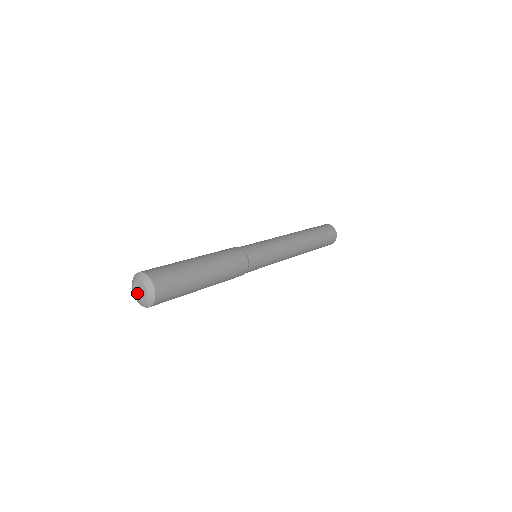
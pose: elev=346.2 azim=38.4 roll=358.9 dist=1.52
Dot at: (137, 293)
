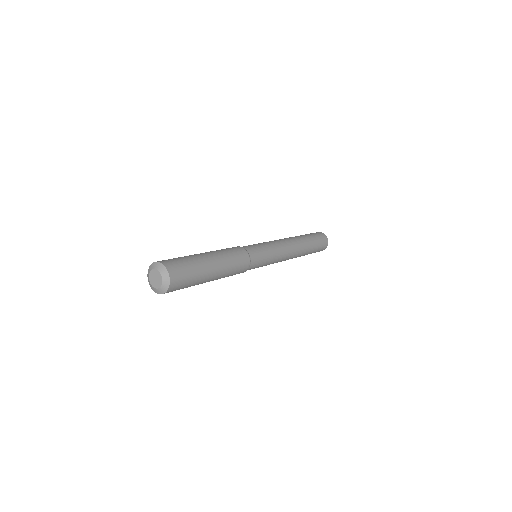
Dot at: (152, 277)
